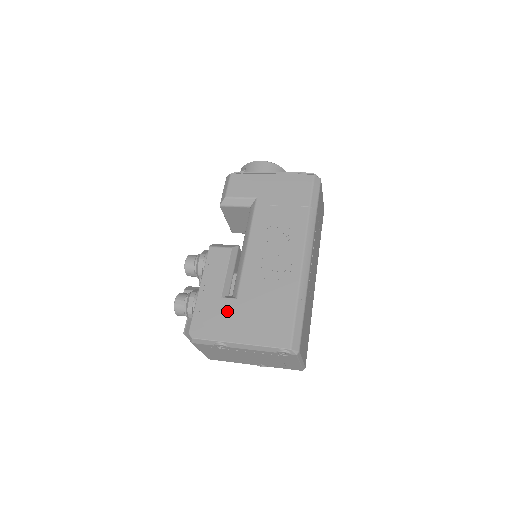
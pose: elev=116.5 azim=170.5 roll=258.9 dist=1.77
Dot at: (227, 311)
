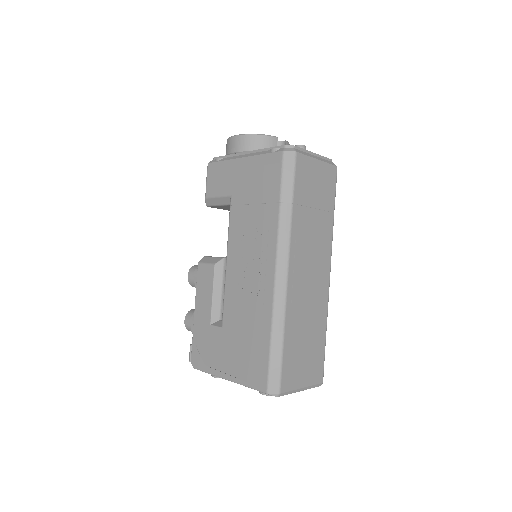
Dot at: (215, 342)
